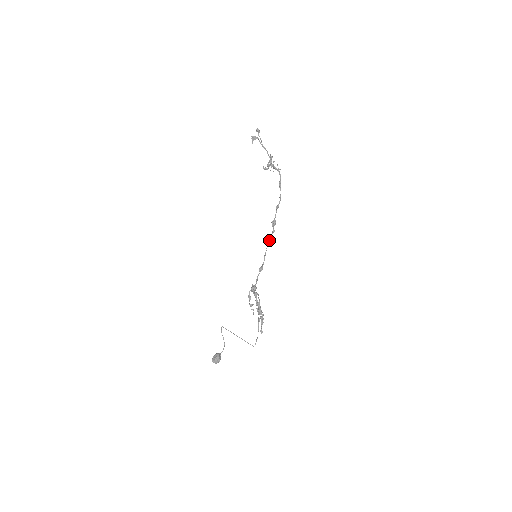
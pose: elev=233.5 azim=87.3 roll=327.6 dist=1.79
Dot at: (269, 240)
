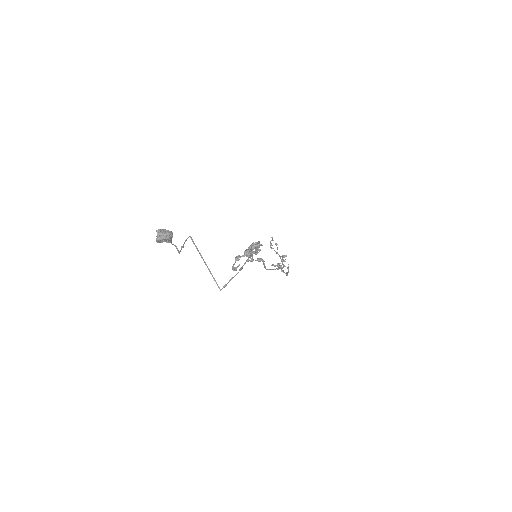
Dot at: (271, 269)
